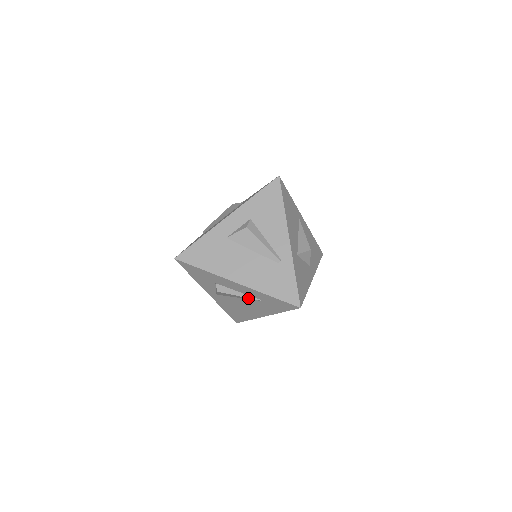
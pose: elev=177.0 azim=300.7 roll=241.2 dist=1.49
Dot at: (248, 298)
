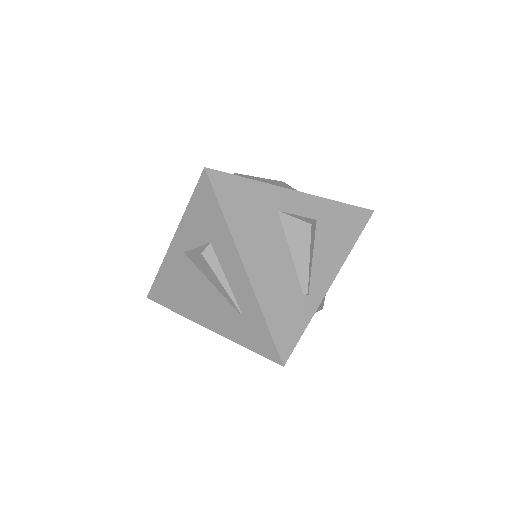
Dot at: (228, 296)
